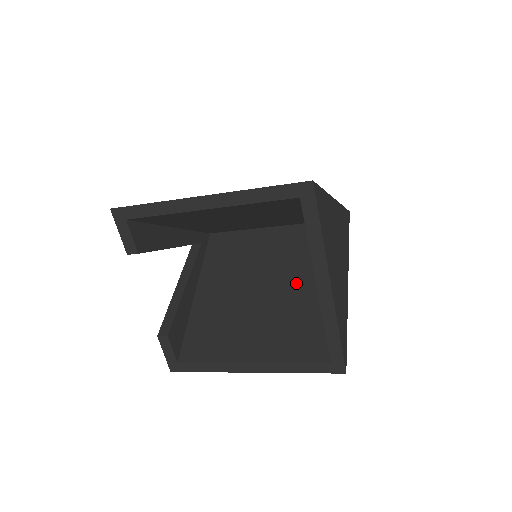
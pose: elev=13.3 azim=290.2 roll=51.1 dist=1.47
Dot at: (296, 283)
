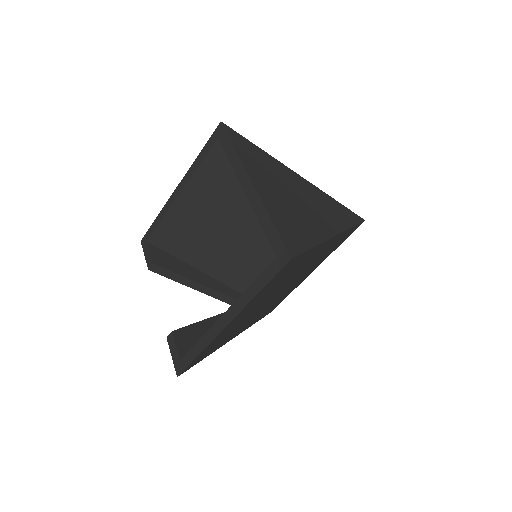
Dot at: occluded
